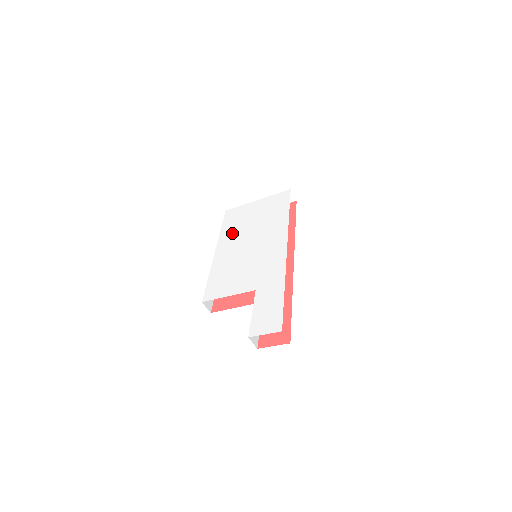
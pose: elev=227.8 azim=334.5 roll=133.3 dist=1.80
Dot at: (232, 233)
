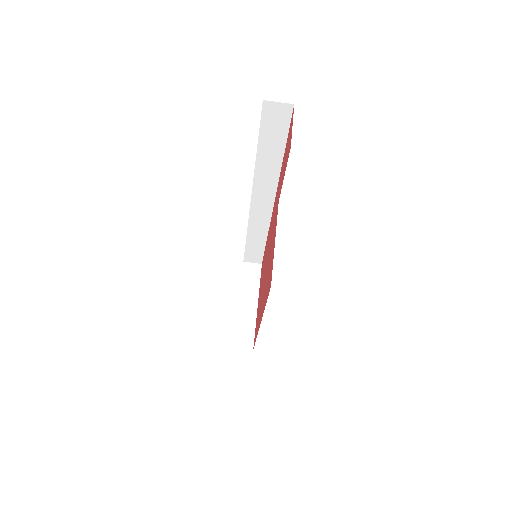
Dot at: occluded
